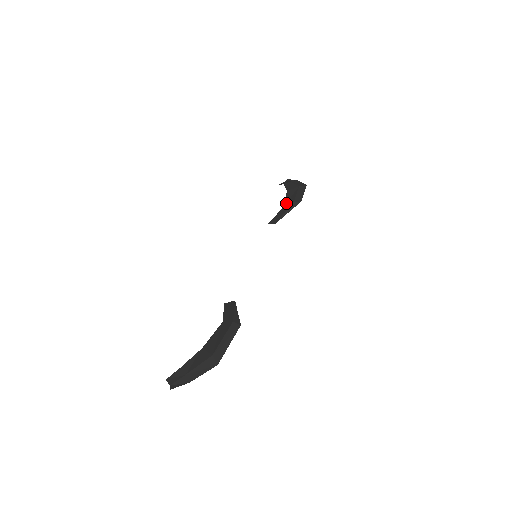
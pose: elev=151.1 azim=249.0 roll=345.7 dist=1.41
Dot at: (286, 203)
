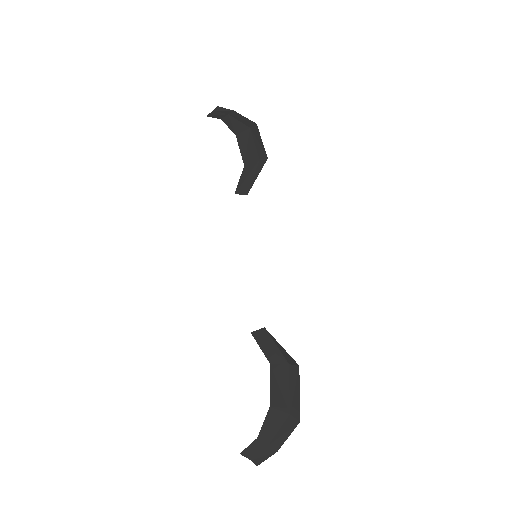
Dot at: (246, 158)
